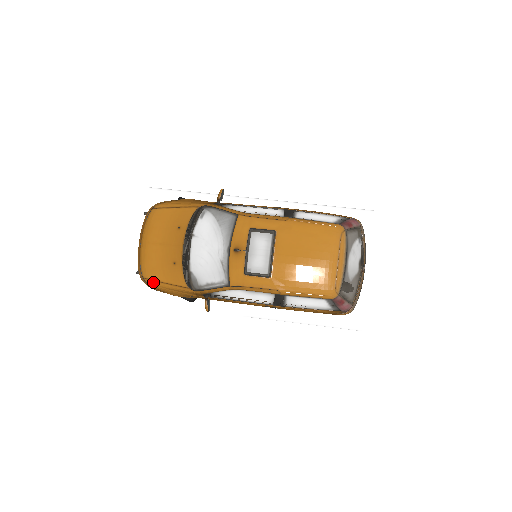
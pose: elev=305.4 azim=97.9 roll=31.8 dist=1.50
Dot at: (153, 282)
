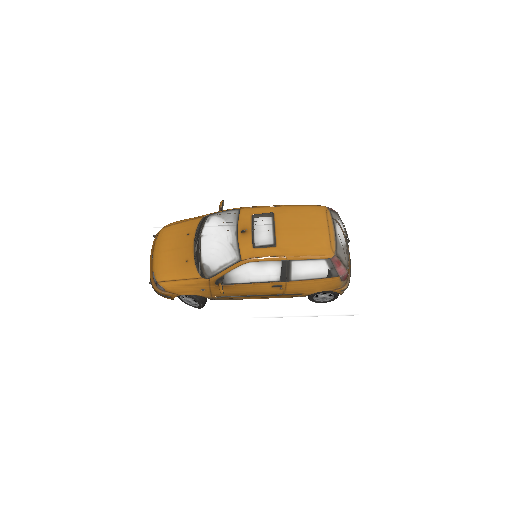
Dot at: (167, 283)
